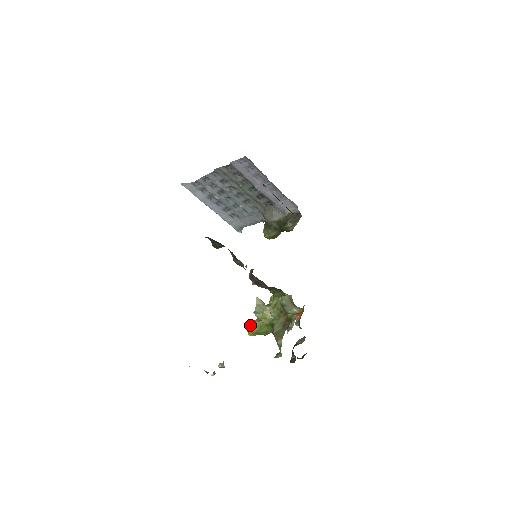
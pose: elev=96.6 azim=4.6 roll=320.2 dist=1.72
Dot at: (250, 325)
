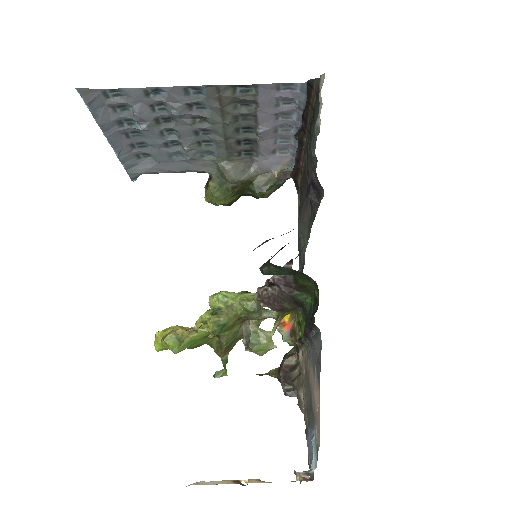
Dot at: (181, 344)
